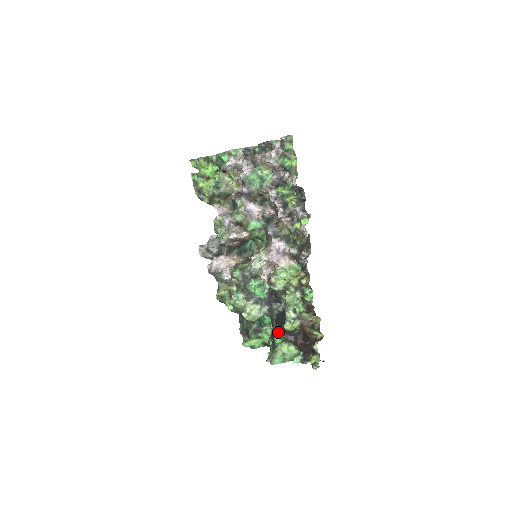
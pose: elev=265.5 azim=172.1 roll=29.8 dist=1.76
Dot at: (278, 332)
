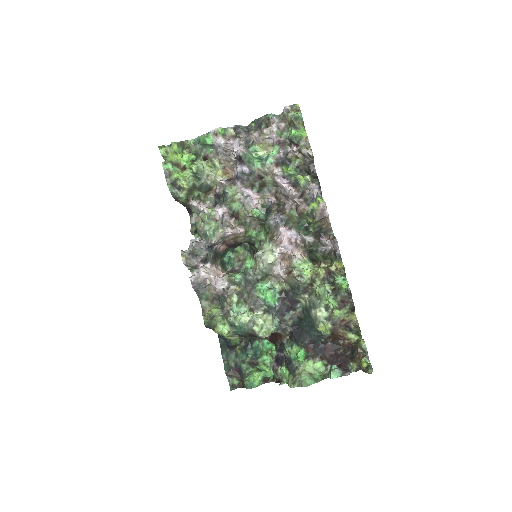
Dot at: (298, 347)
